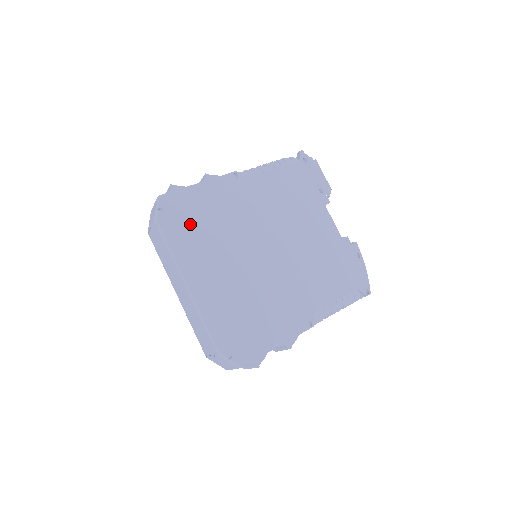
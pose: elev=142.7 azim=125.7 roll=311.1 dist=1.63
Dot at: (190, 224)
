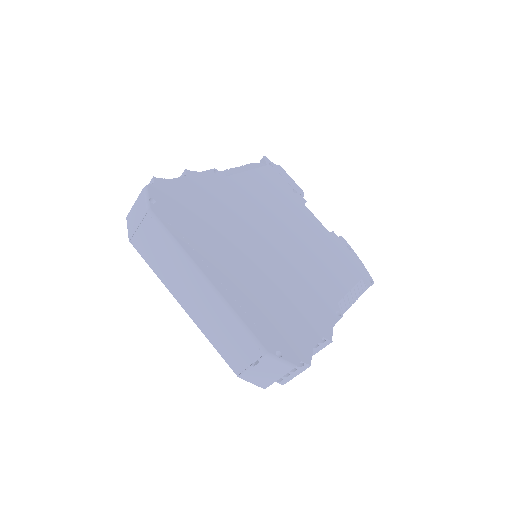
Dot at: (188, 215)
